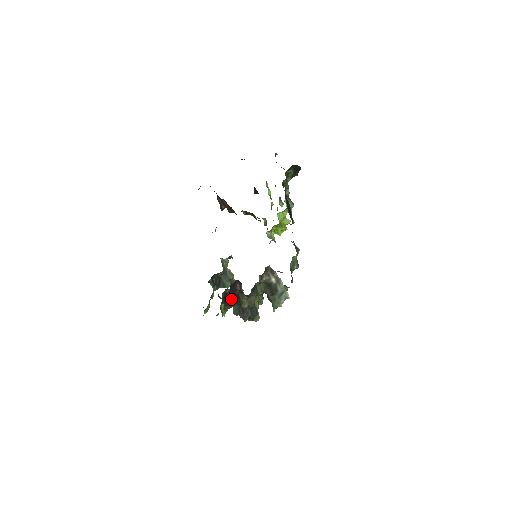
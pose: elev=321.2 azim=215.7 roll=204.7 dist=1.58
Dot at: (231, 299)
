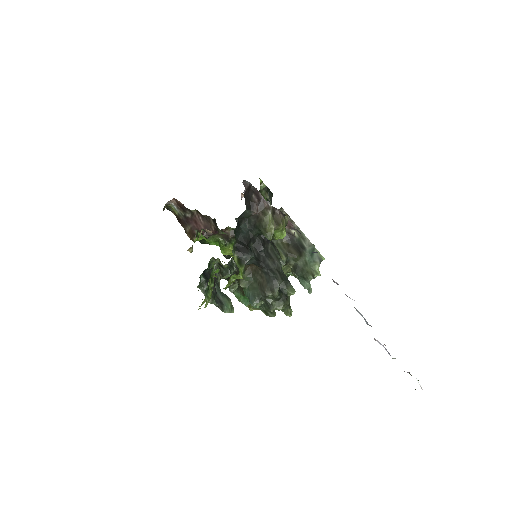
Dot at: (246, 243)
